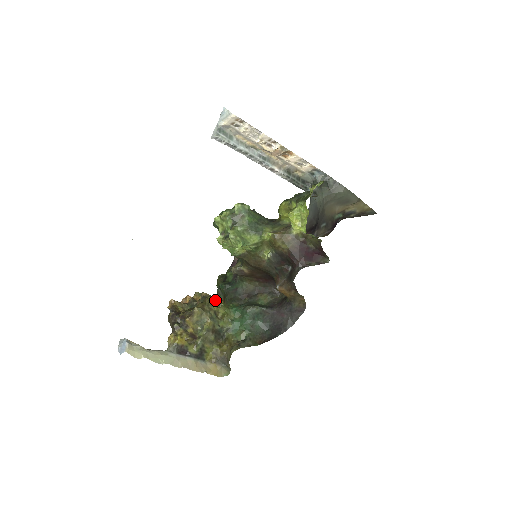
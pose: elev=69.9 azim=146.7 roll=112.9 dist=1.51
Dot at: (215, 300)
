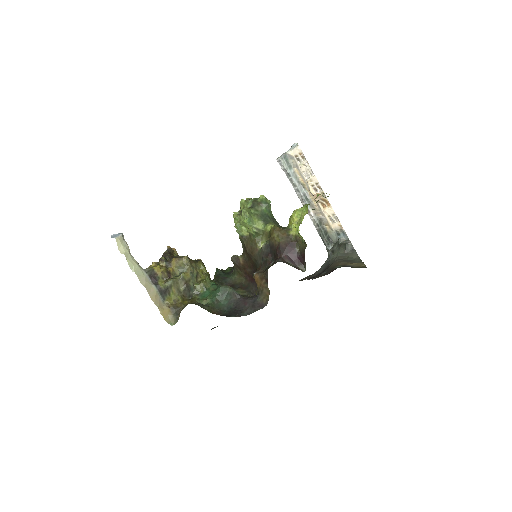
Dot at: (204, 267)
